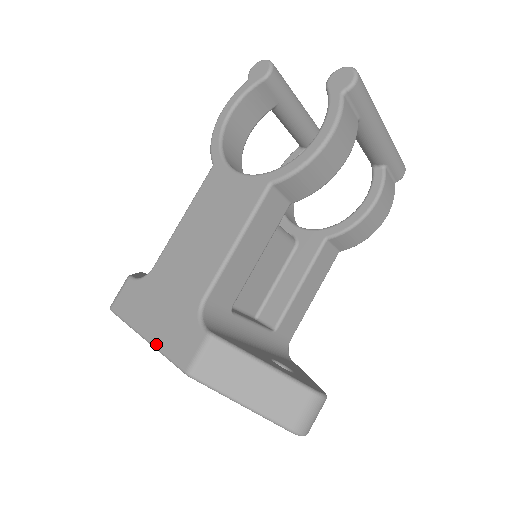
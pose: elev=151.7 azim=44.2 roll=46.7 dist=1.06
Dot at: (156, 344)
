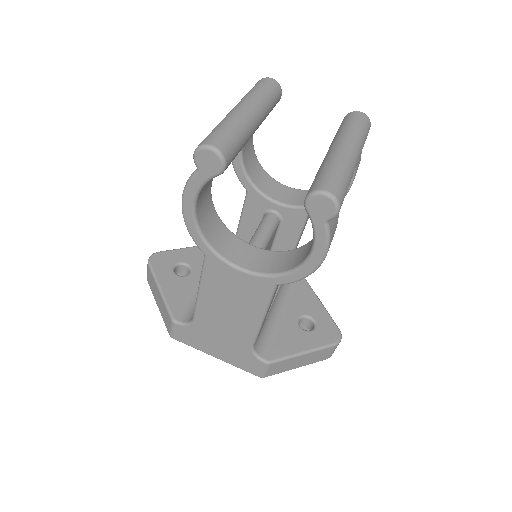
Dot at: occluded
